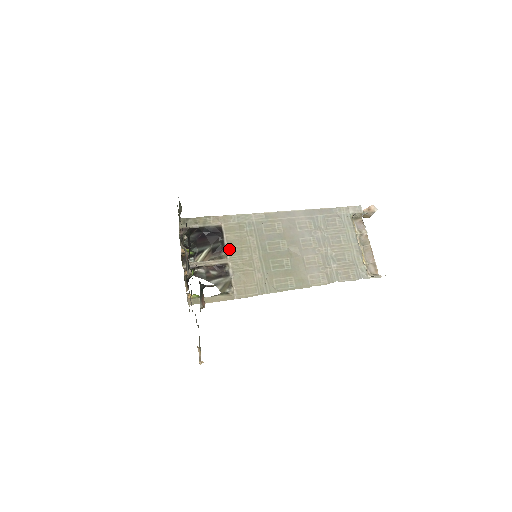
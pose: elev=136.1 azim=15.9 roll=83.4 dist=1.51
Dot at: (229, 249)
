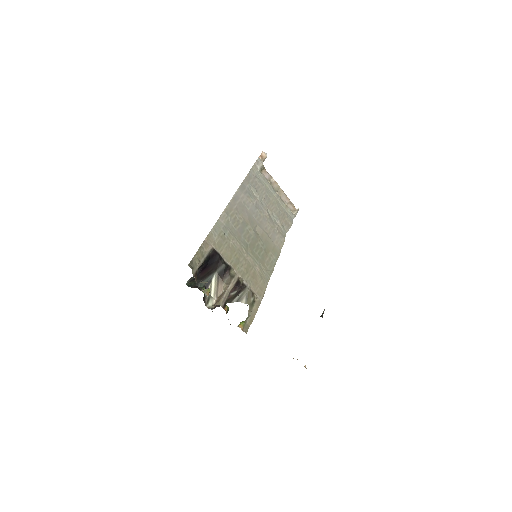
Dot at: (231, 264)
